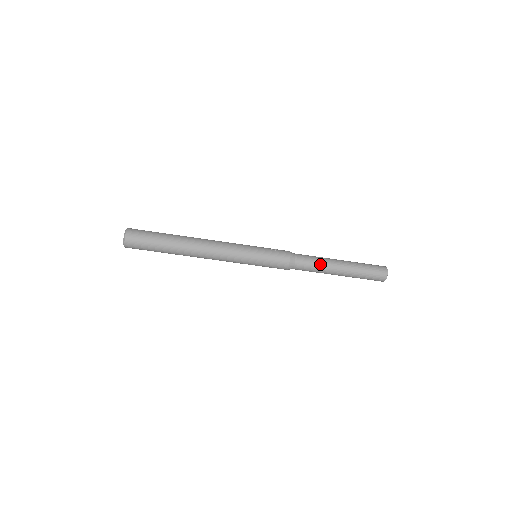
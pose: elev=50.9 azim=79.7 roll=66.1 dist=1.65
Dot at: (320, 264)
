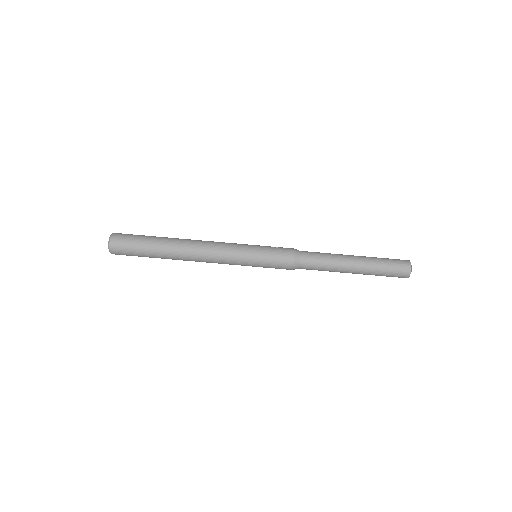
Dot at: (330, 260)
